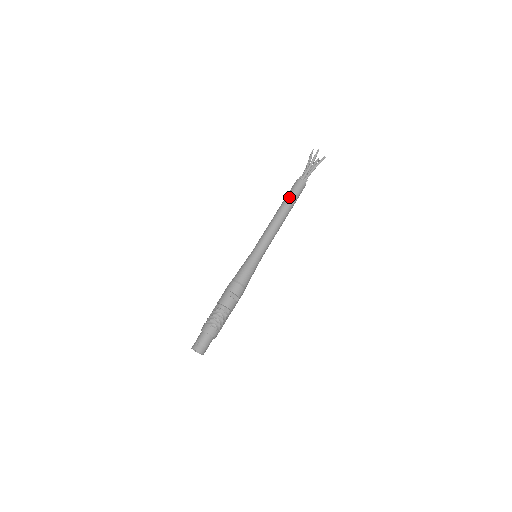
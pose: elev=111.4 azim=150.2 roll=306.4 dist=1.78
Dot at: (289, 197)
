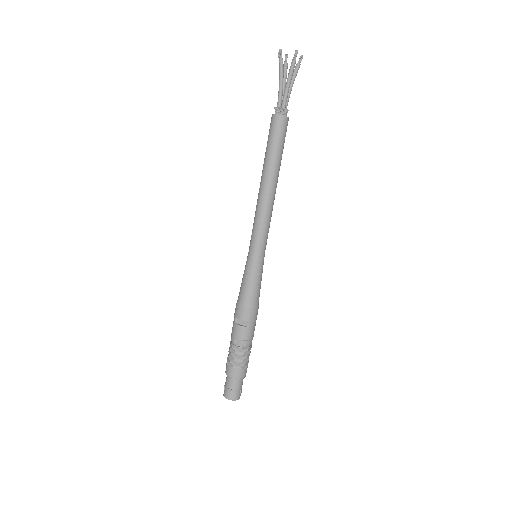
Dot at: (265, 152)
